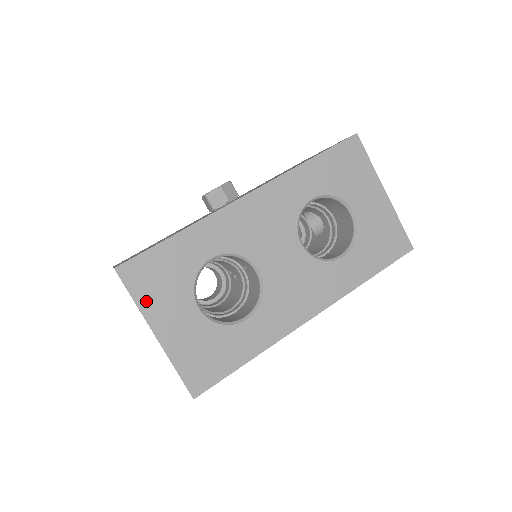
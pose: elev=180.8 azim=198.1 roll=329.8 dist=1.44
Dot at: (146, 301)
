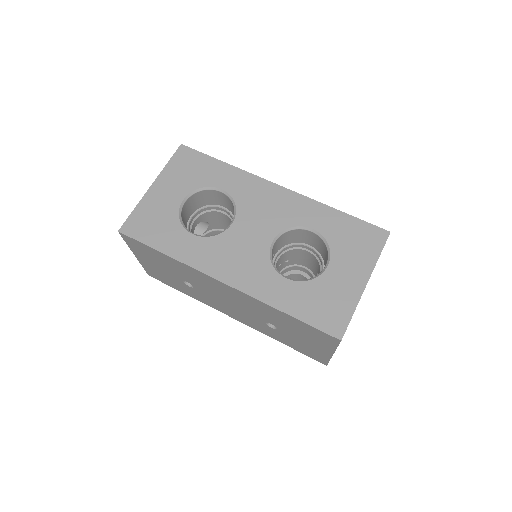
Dot at: (171, 169)
